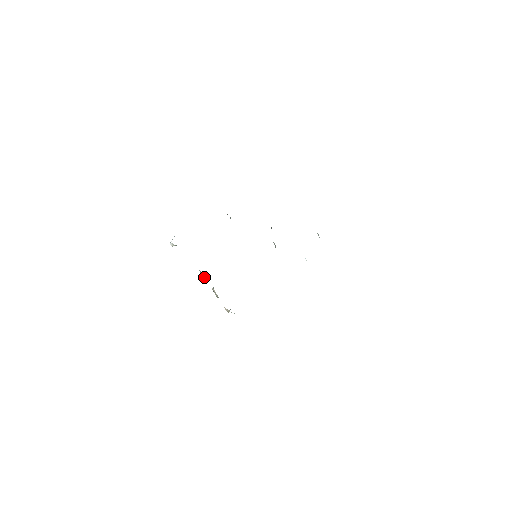
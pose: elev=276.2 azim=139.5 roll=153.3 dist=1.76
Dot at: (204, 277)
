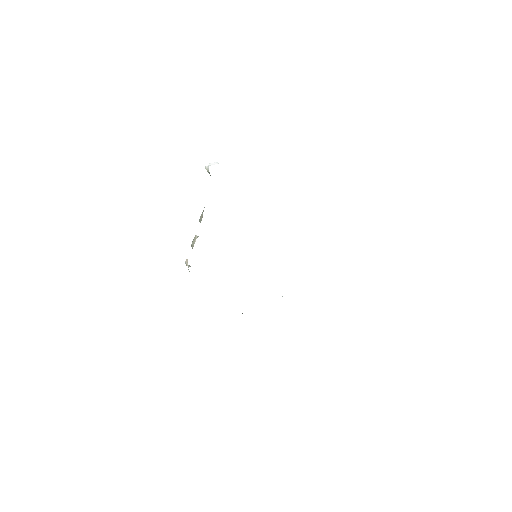
Dot at: (200, 221)
